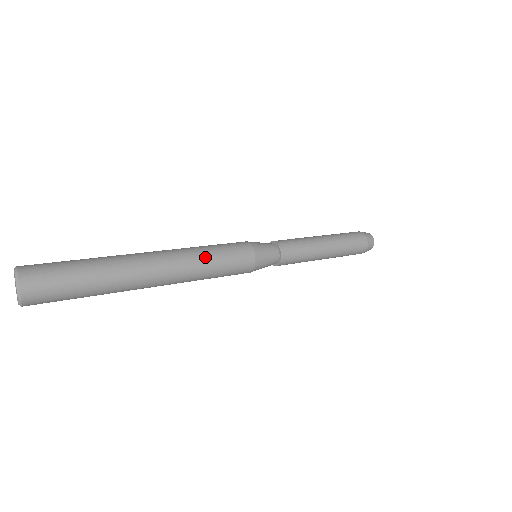
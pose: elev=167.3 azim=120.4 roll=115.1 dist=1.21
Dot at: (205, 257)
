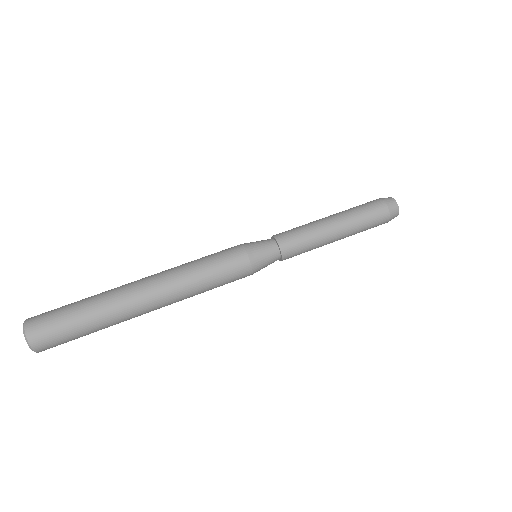
Dot at: (197, 280)
